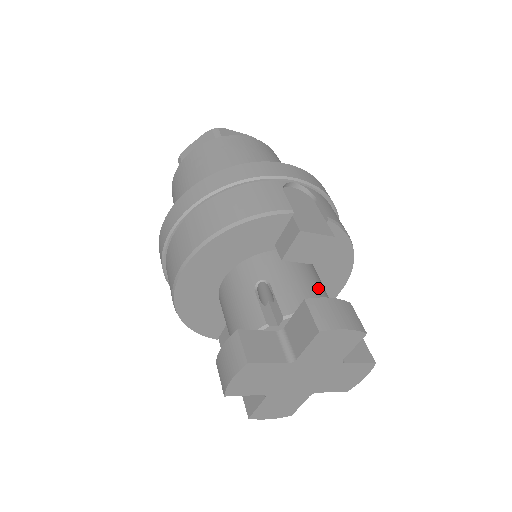
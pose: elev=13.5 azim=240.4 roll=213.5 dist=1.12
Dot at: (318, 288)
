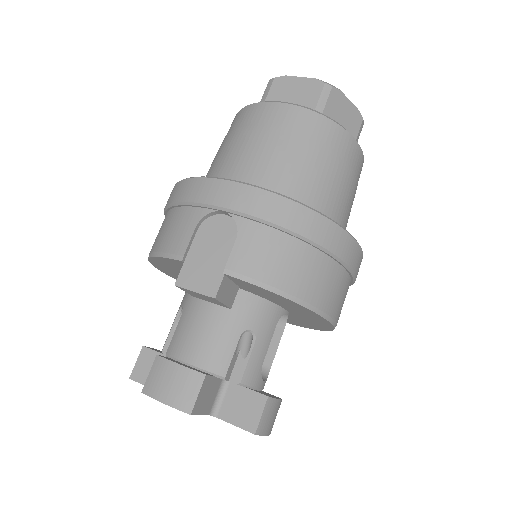
Dot at: (217, 337)
